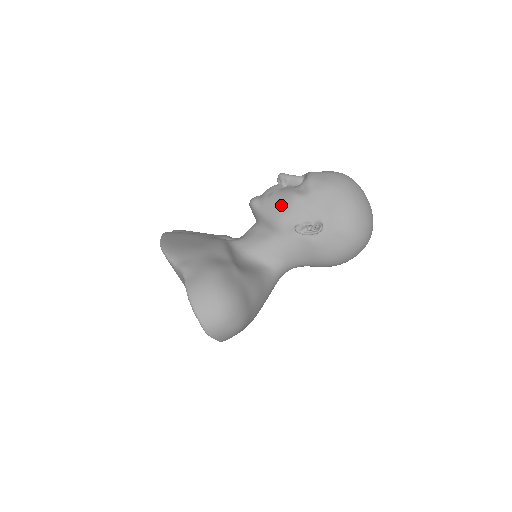
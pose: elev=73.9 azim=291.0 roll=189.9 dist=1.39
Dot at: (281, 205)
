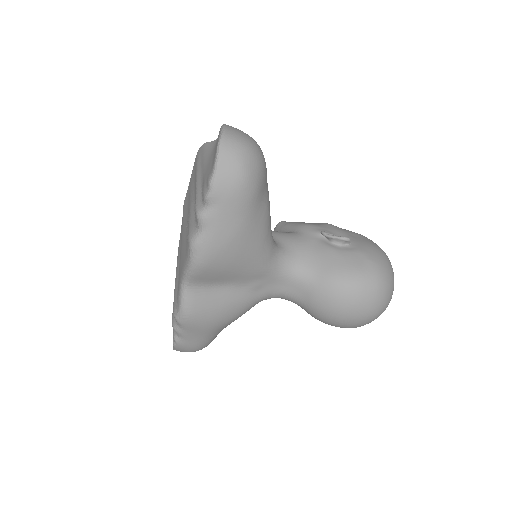
Dot at: (313, 223)
